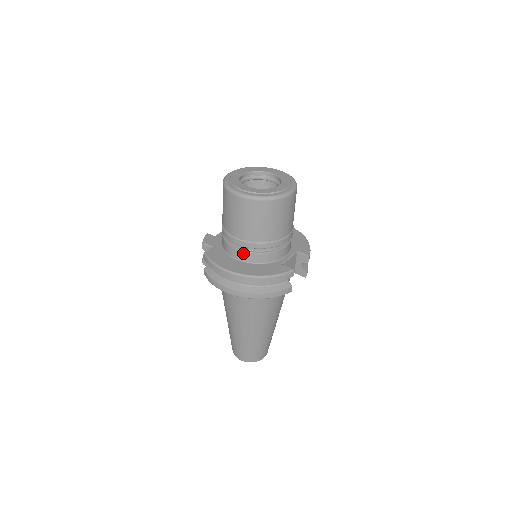
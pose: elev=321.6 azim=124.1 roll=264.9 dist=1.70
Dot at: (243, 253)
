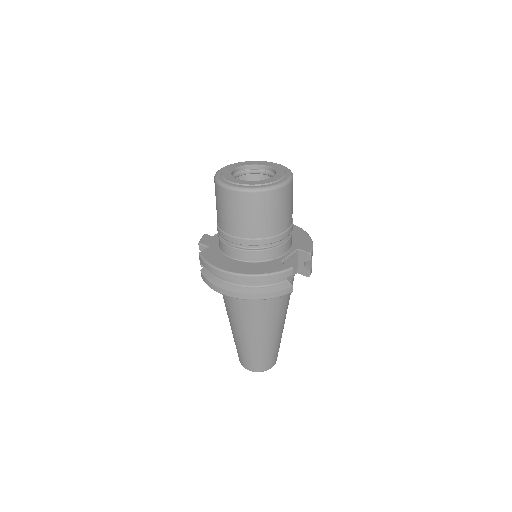
Dot at: (238, 251)
